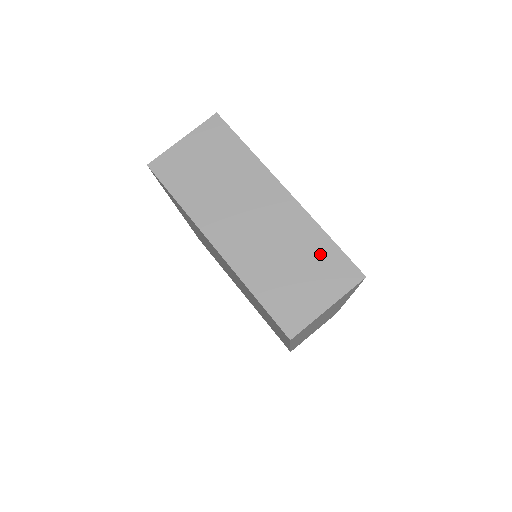
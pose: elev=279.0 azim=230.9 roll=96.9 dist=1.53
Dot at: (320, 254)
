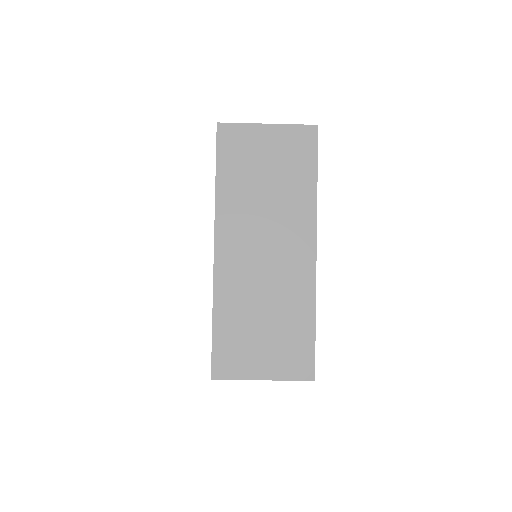
Dot at: (295, 331)
